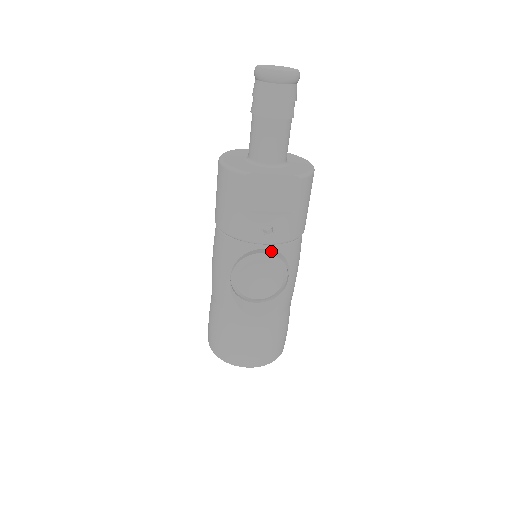
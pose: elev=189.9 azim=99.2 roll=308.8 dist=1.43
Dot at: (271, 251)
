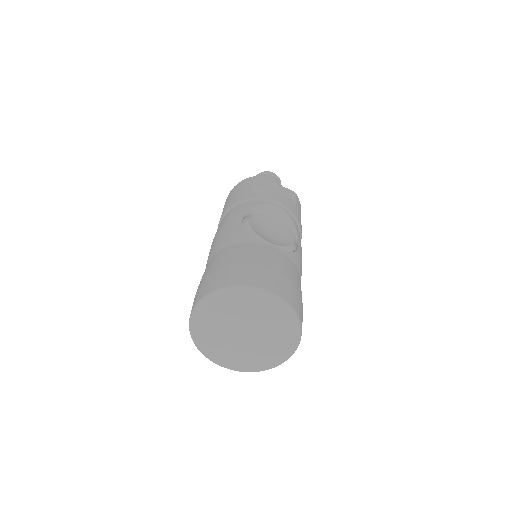
Dot at: (281, 214)
